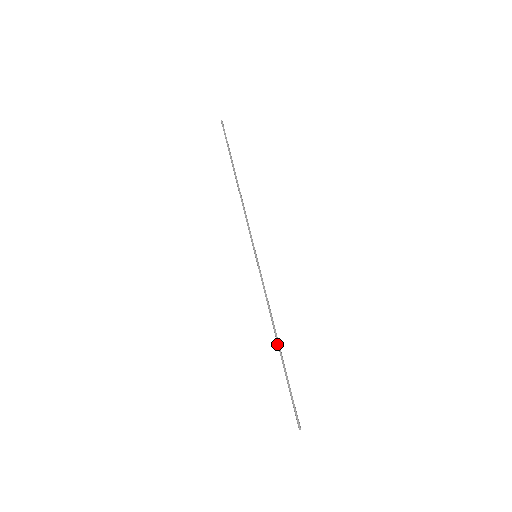
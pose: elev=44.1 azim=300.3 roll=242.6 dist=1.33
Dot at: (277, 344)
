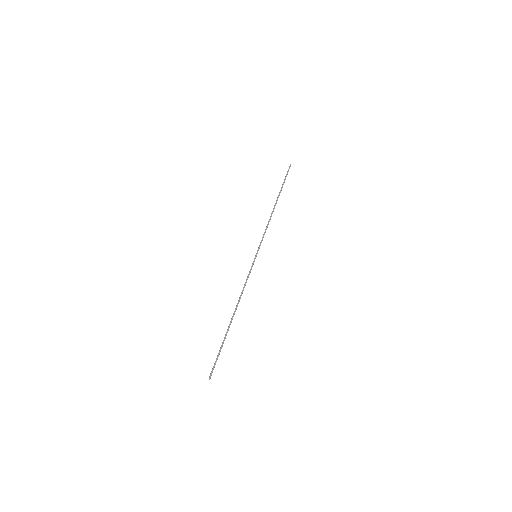
Dot at: (232, 317)
